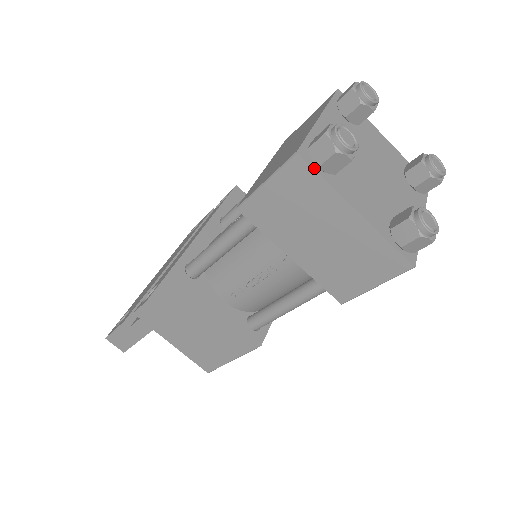
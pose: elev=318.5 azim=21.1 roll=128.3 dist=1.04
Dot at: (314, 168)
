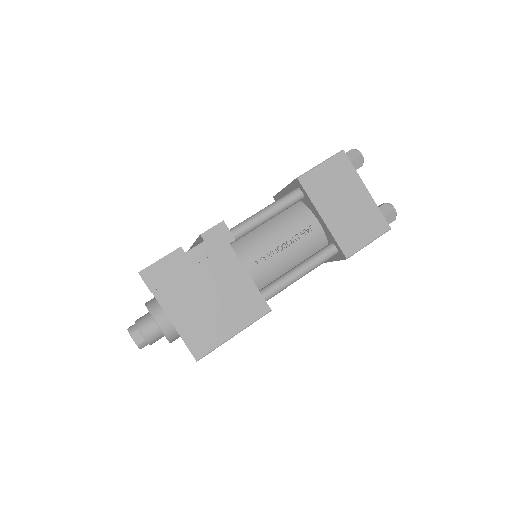
Dot at: (349, 160)
